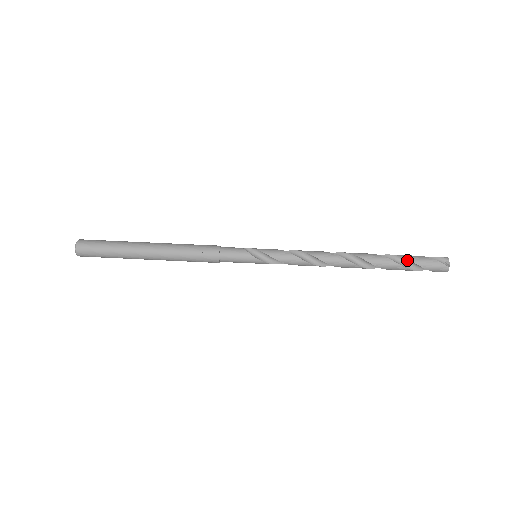
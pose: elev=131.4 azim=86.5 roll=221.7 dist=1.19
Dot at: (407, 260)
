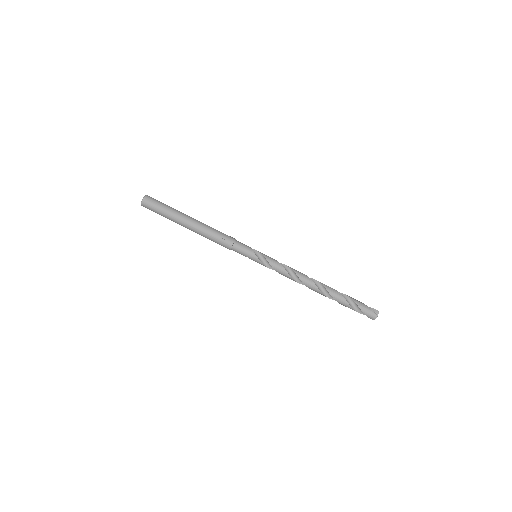
Dot at: (352, 300)
